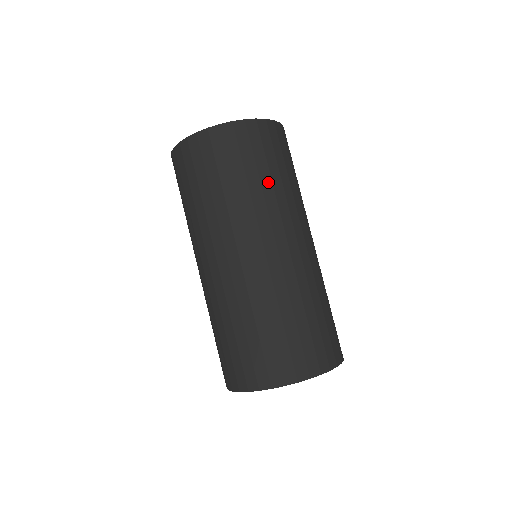
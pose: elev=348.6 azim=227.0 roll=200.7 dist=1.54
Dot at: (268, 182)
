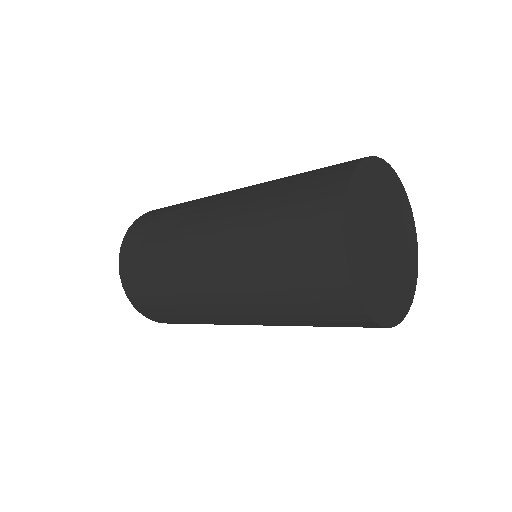
Dot at: occluded
